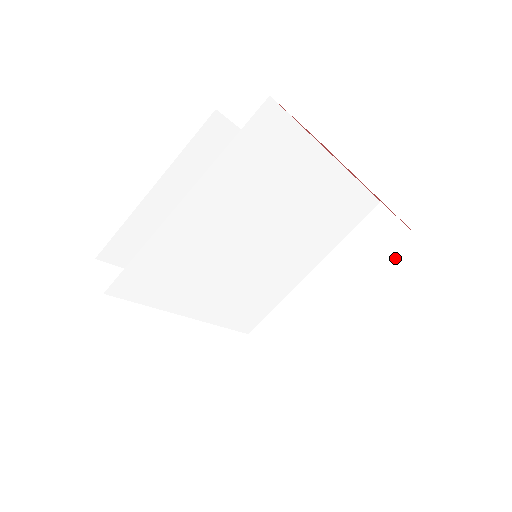
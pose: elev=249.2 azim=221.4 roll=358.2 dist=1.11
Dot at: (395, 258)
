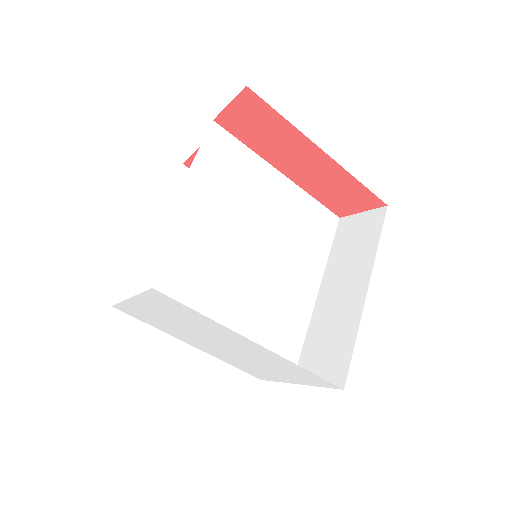
Dot at: (372, 229)
